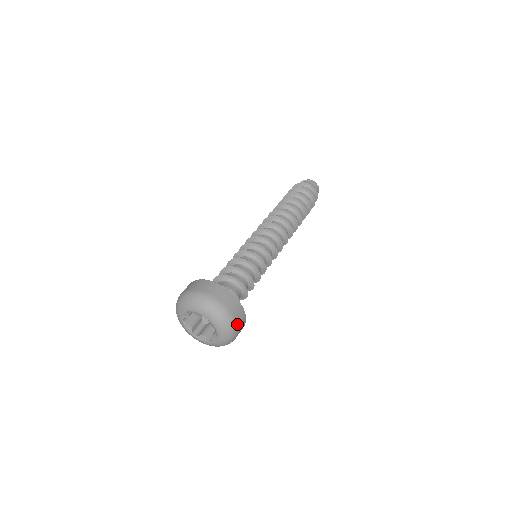
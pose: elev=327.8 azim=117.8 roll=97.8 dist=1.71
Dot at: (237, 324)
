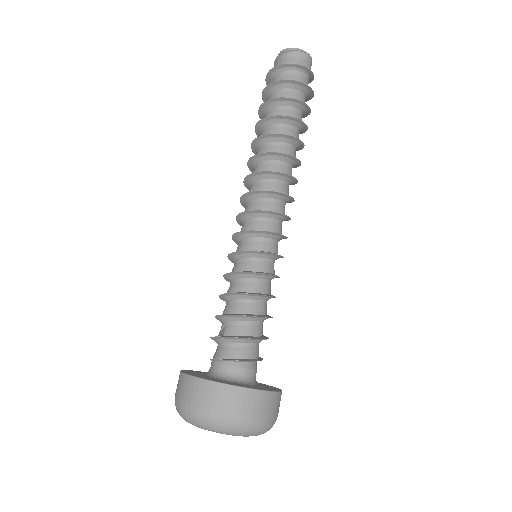
Dot at: (270, 417)
